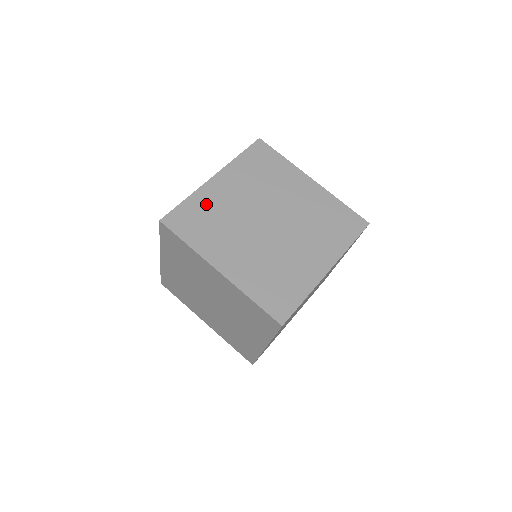
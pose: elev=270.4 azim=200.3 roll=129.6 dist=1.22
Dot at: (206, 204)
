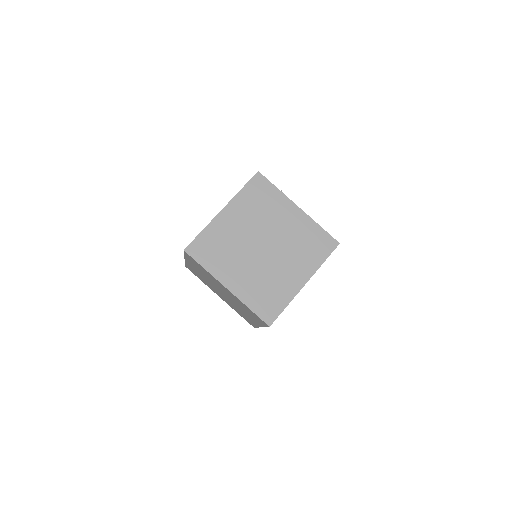
Dot at: (217, 234)
